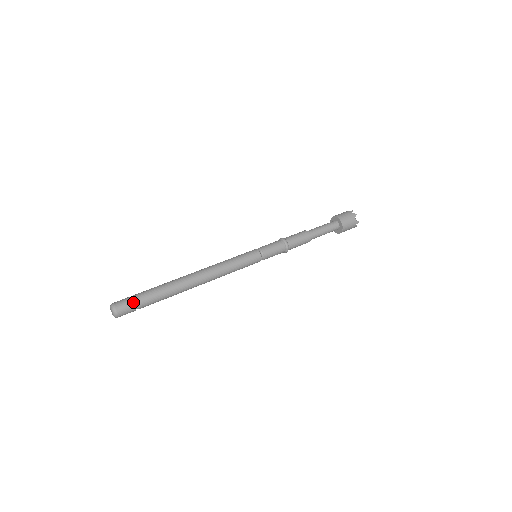
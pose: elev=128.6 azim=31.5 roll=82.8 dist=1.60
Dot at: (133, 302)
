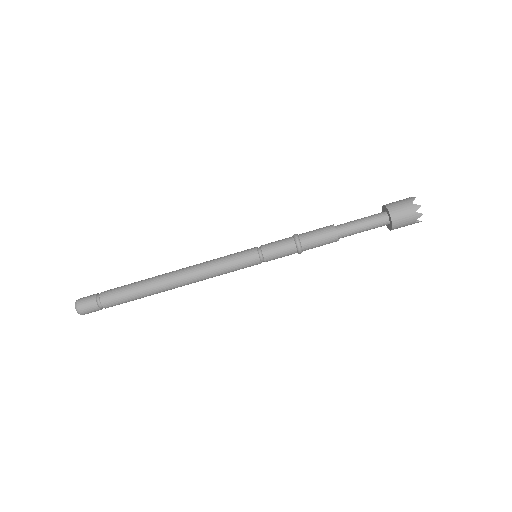
Dot at: (96, 295)
